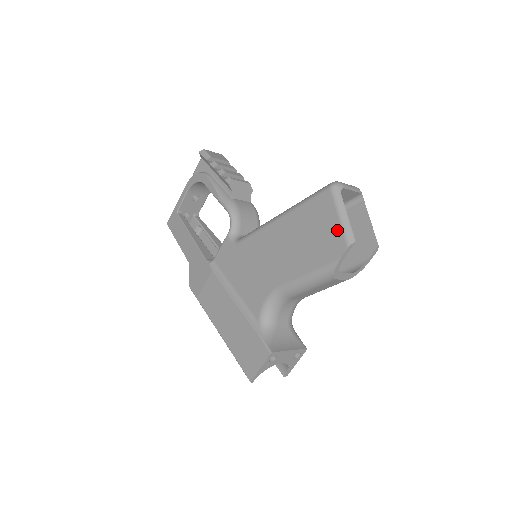
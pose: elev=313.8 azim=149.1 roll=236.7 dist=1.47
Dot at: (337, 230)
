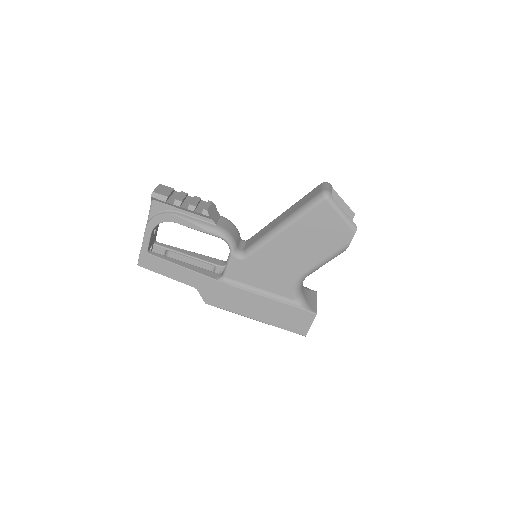
Dot at: (342, 225)
